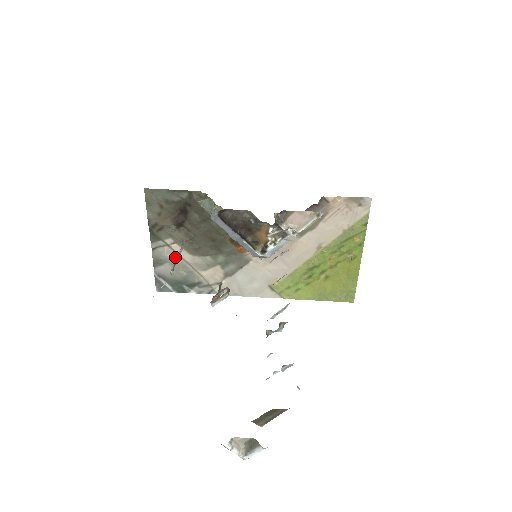
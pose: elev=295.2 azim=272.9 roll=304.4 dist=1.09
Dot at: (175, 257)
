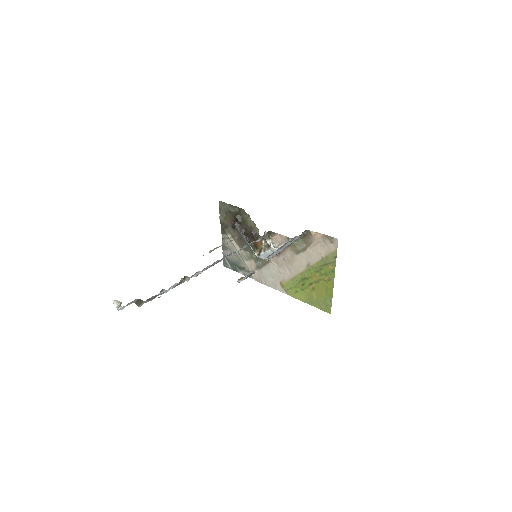
Dot at: (232, 247)
